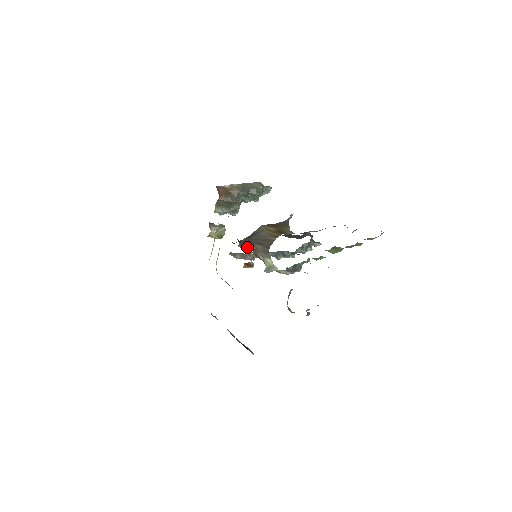
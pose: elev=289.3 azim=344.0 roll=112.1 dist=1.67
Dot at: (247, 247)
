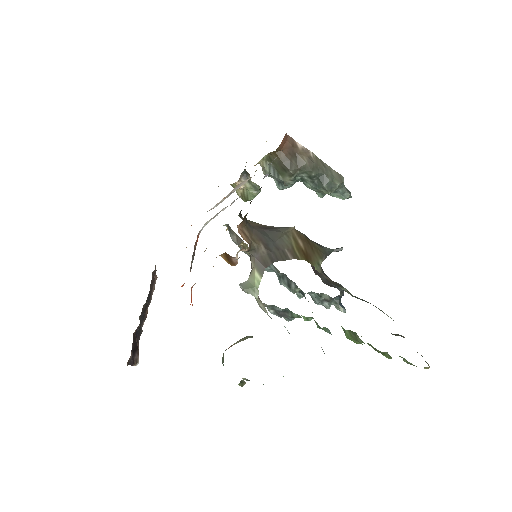
Dot at: (247, 236)
